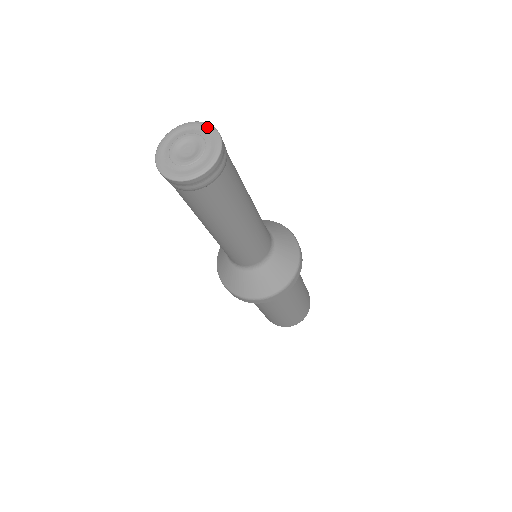
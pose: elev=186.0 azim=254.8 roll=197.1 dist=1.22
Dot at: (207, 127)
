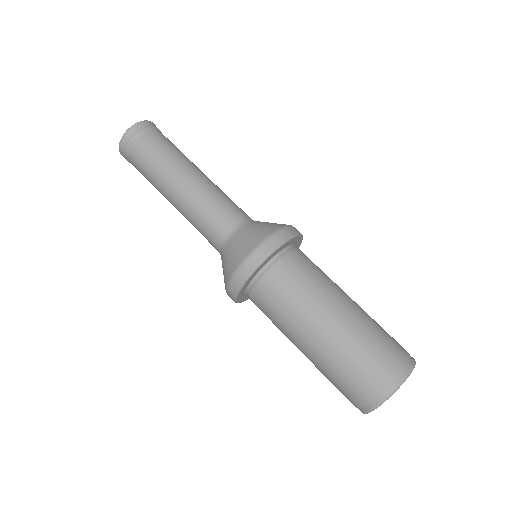
Dot at: occluded
